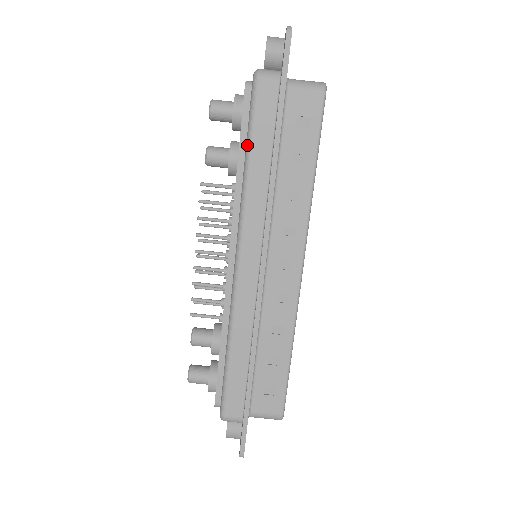
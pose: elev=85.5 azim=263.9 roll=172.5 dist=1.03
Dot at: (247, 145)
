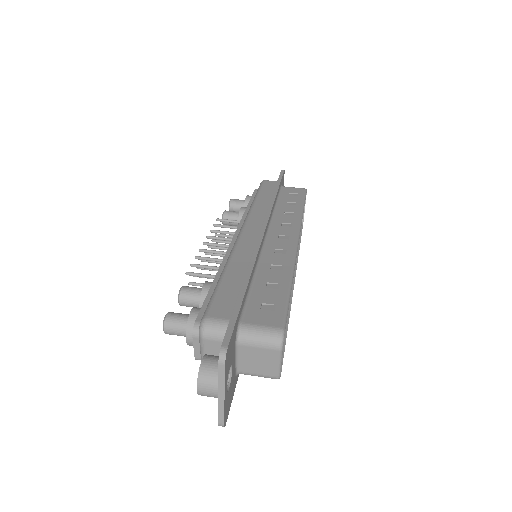
Dot at: (255, 196)
